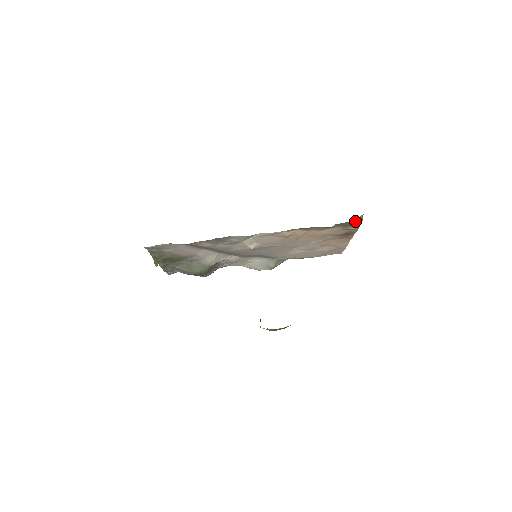
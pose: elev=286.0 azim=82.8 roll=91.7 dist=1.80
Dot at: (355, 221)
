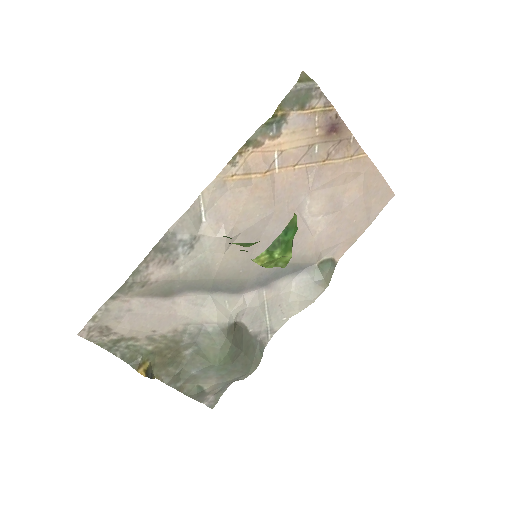
Dot at: (300, 84)
